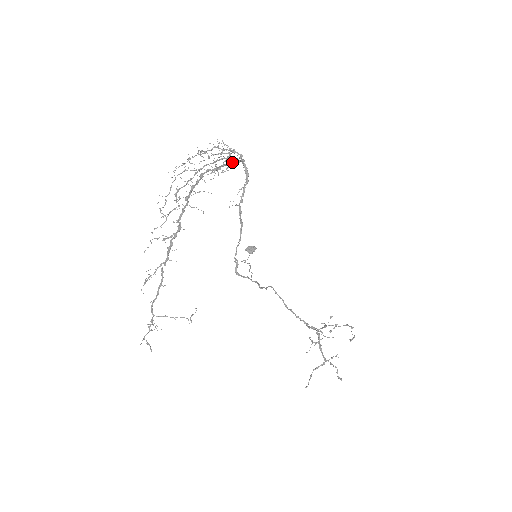
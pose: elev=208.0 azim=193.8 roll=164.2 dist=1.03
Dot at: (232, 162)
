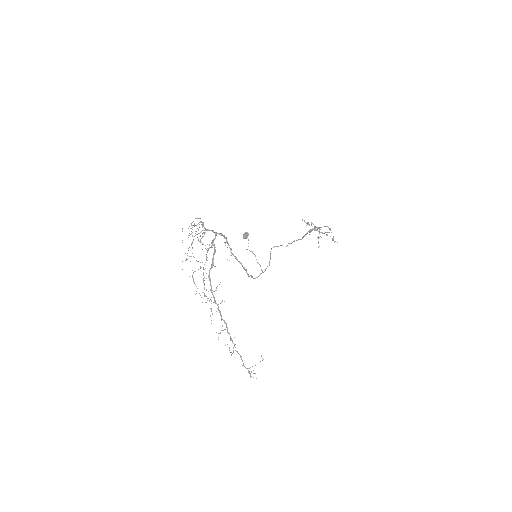
Dot at: (214, 249)
